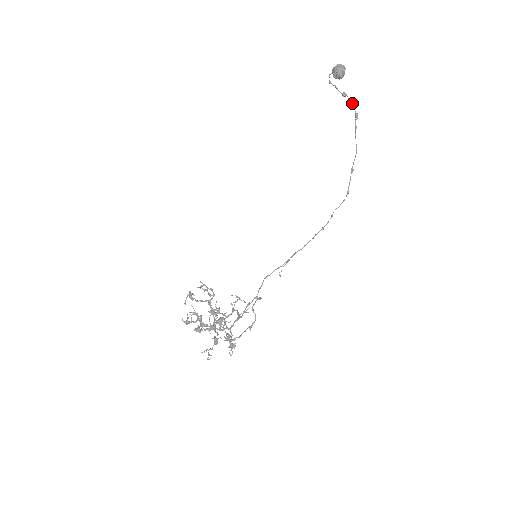
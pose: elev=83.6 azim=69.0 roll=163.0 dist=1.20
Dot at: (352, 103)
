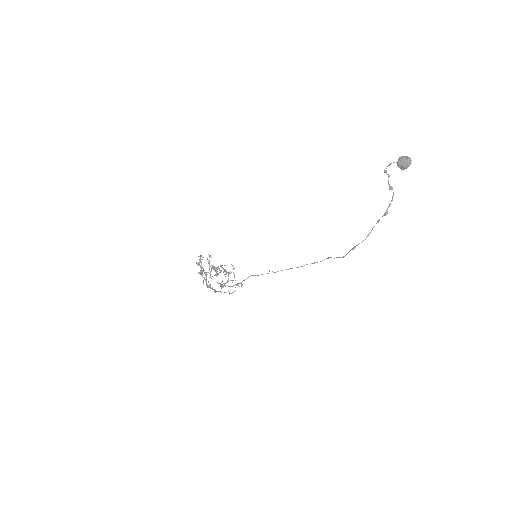
Dot at: (392, 199)
